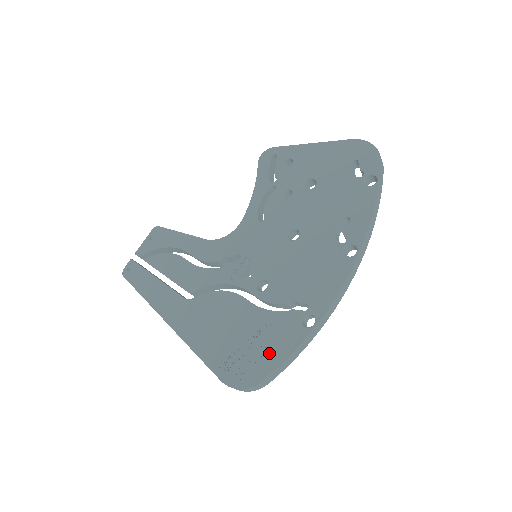
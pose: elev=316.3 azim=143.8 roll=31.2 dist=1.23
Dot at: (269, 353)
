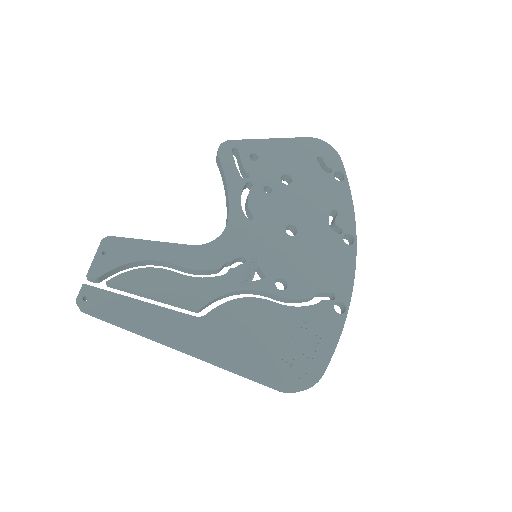
Dot at: (318, 347)
